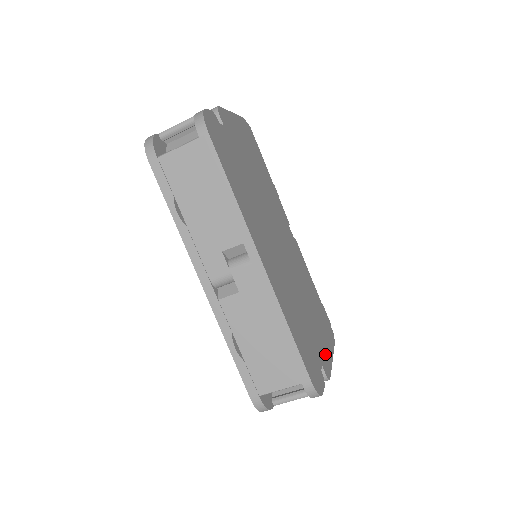
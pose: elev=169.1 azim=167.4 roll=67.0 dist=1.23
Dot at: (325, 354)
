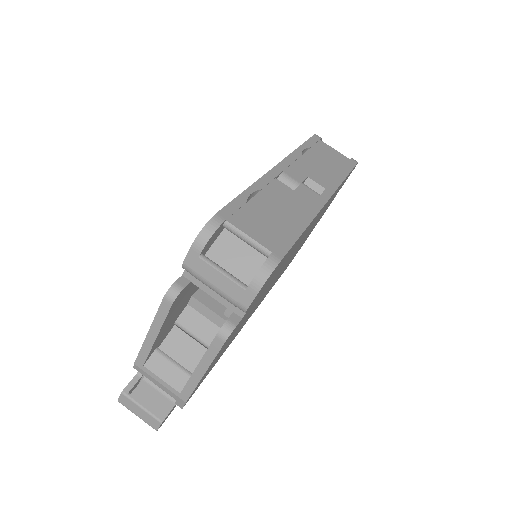
Dot at: (225, 344)
